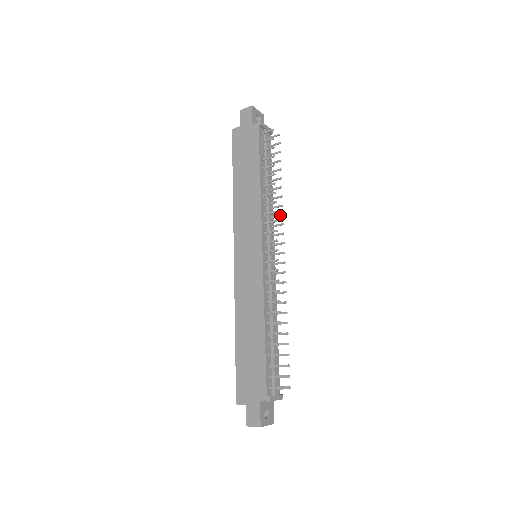
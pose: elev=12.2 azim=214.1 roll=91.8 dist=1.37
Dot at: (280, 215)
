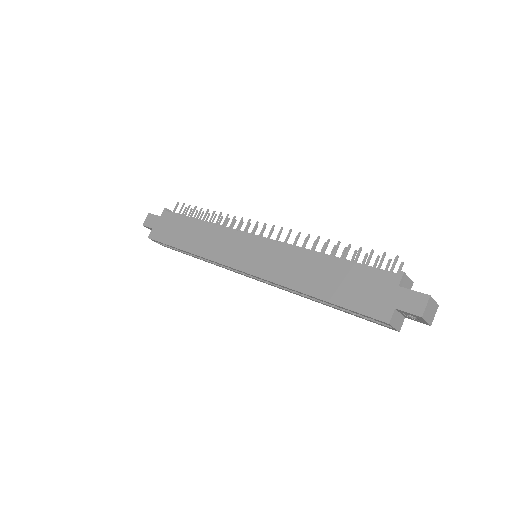
Dot at: (241, 224)
